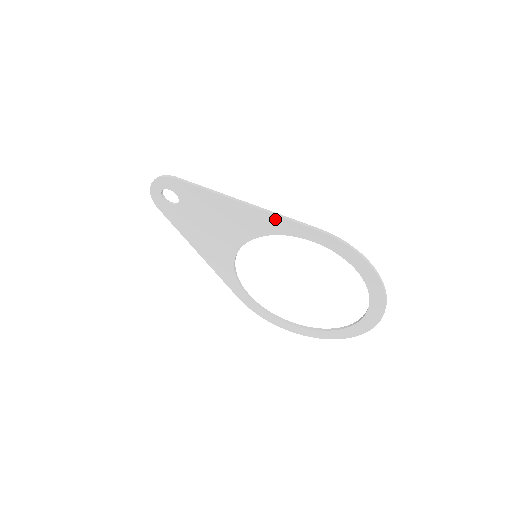
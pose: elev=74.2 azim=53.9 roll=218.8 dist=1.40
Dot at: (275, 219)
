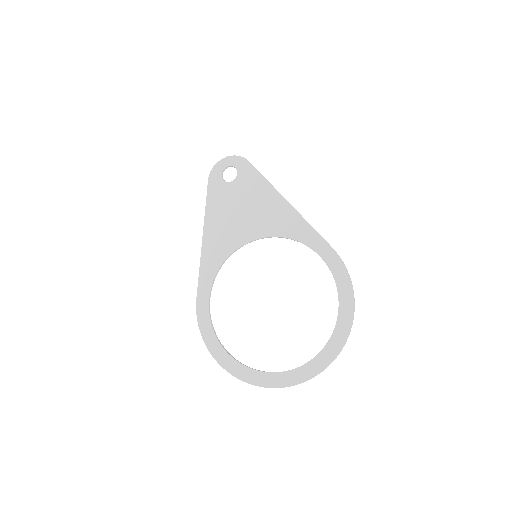
Dot at: (303, 224)
